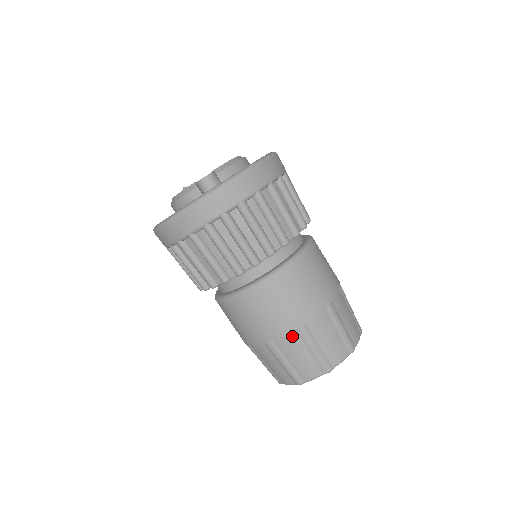
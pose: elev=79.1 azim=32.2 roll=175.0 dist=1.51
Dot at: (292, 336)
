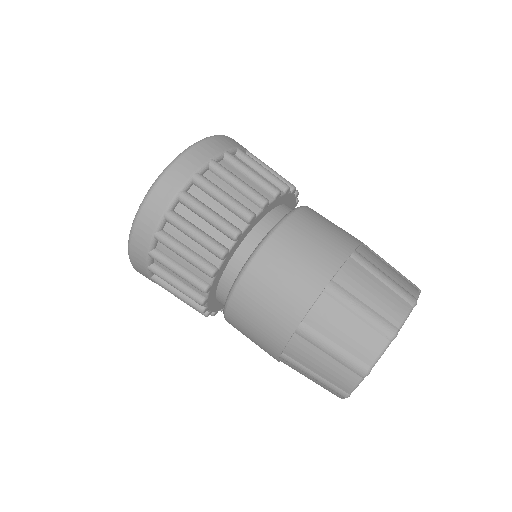
Dot at: (296, 341)
